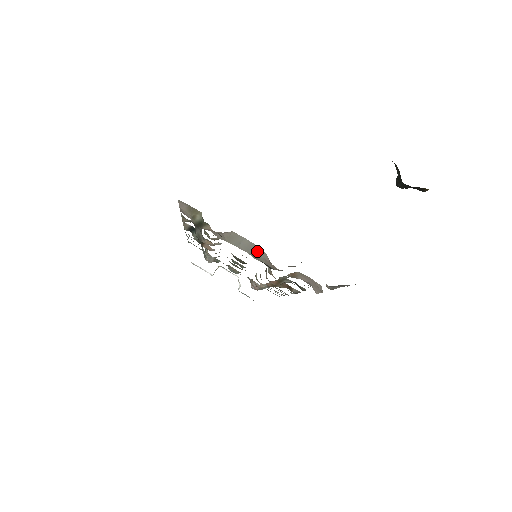
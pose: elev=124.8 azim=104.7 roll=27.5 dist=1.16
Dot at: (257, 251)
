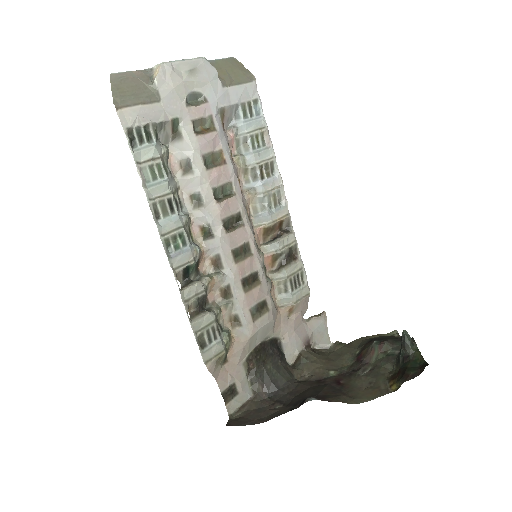
Dot at: (268, 329)
